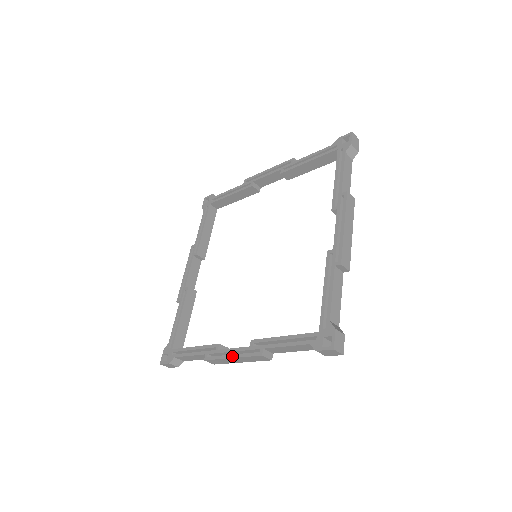
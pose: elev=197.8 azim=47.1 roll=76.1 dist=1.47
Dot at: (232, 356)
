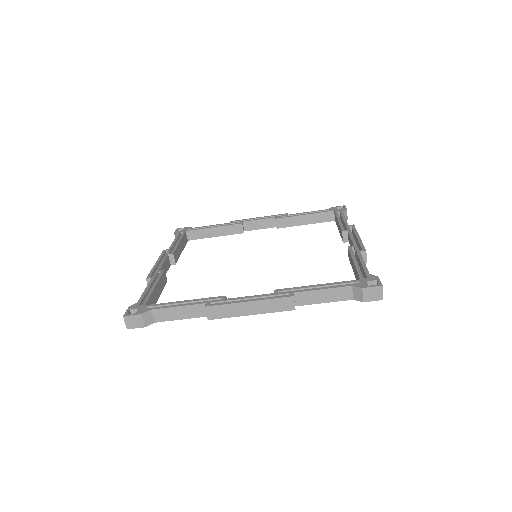
Dot at: (250, 300)
